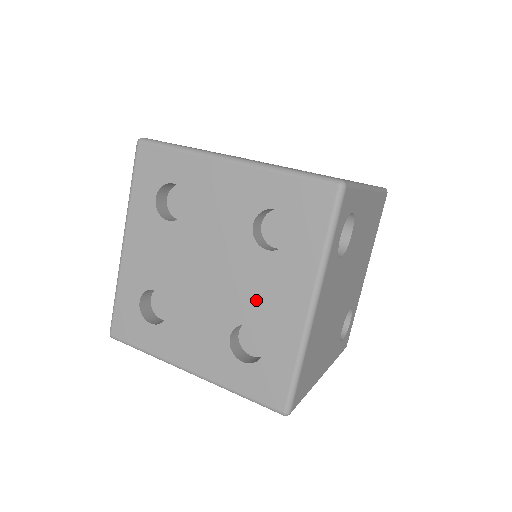
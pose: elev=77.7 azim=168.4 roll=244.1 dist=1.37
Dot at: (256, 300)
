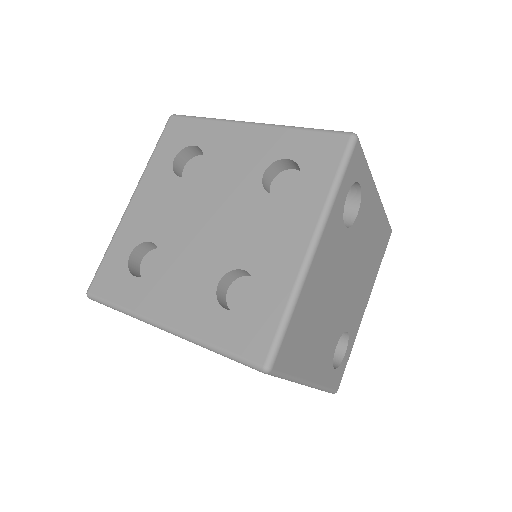
Dot at: (254, 243)
